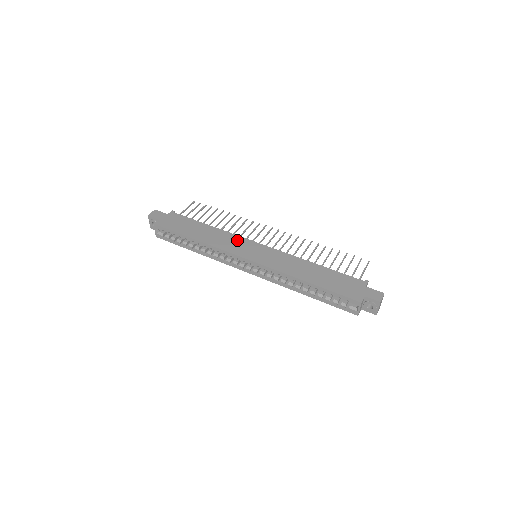
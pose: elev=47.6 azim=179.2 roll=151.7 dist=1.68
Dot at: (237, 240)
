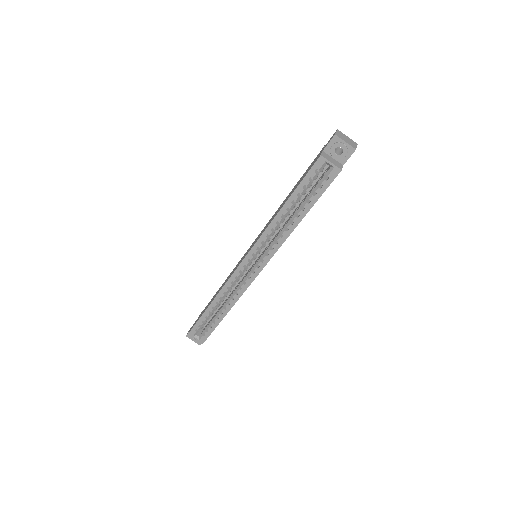
Dot at: (236, 266)
